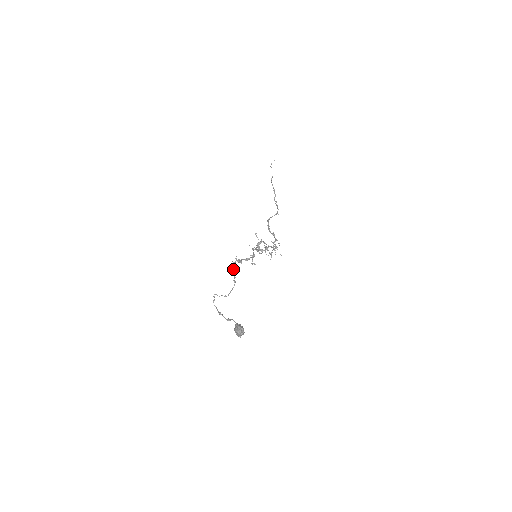
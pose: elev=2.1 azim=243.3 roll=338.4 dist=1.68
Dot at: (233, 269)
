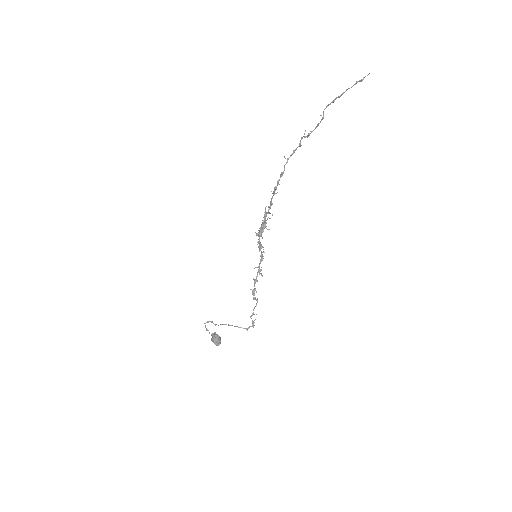
Dot at: occluded
